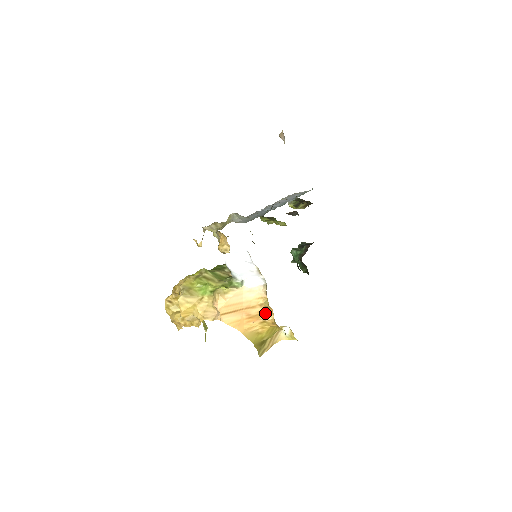
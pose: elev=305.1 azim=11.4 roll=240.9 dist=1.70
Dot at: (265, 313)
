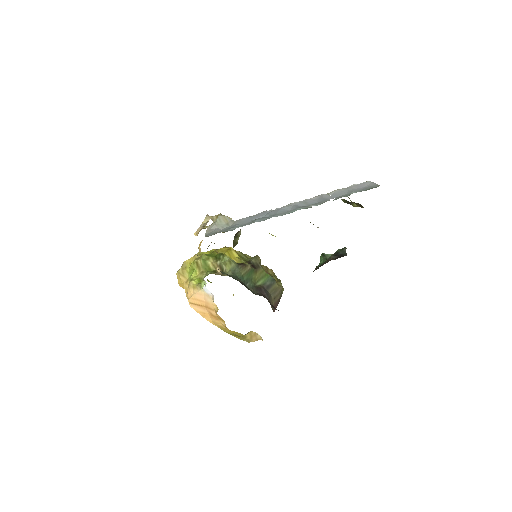
Dot at: (221, 319)
